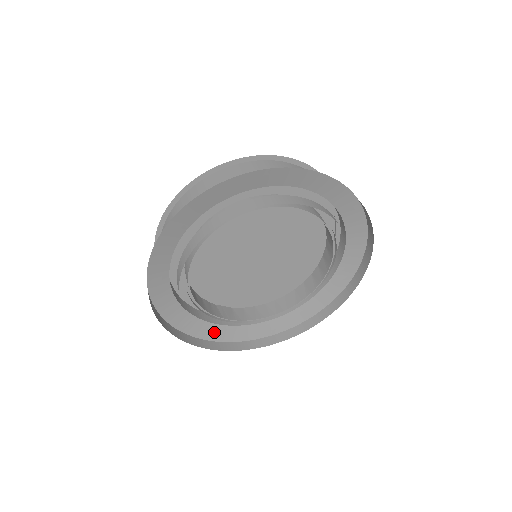
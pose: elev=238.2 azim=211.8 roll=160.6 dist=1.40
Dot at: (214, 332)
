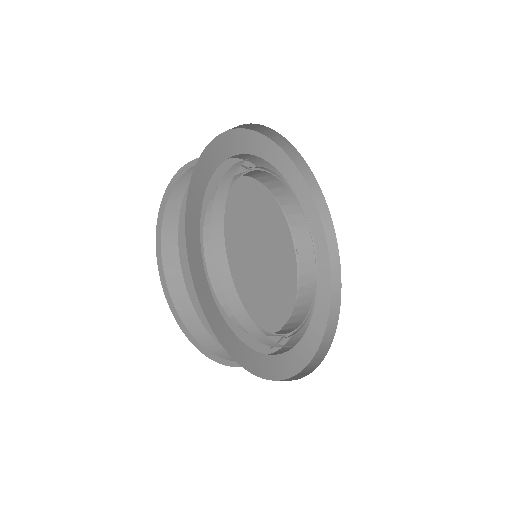
Dot at: (292, 362)
